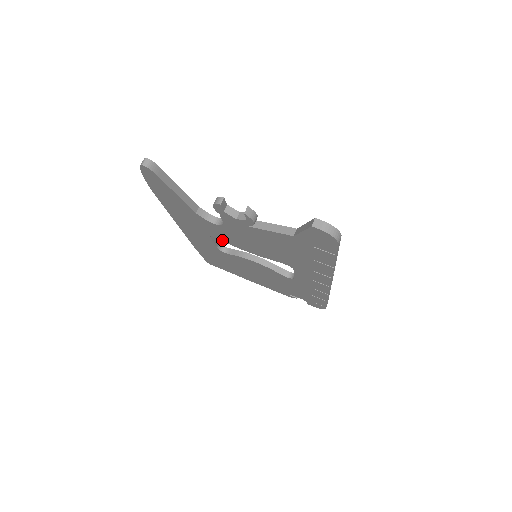
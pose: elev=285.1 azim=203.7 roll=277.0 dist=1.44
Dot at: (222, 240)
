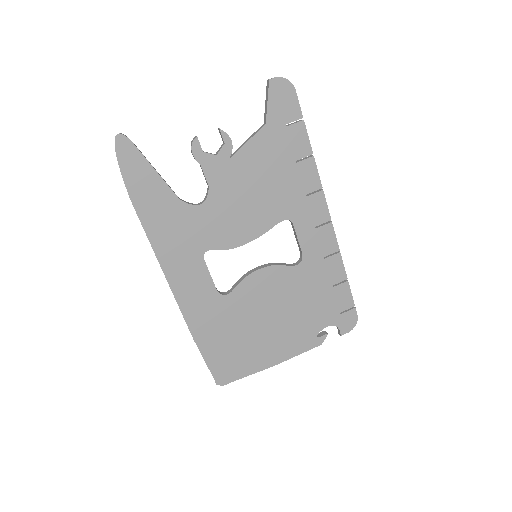
Dot at: (217, 249)
